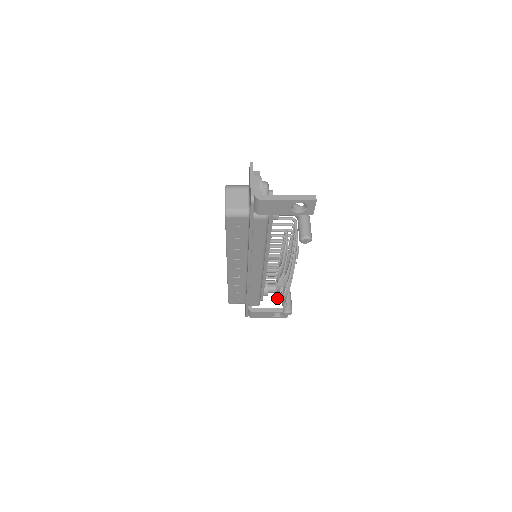
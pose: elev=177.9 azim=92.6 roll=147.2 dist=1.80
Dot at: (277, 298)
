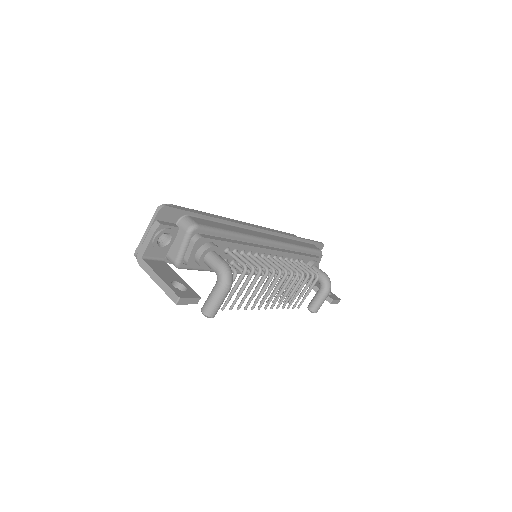
Dot at: occluded
